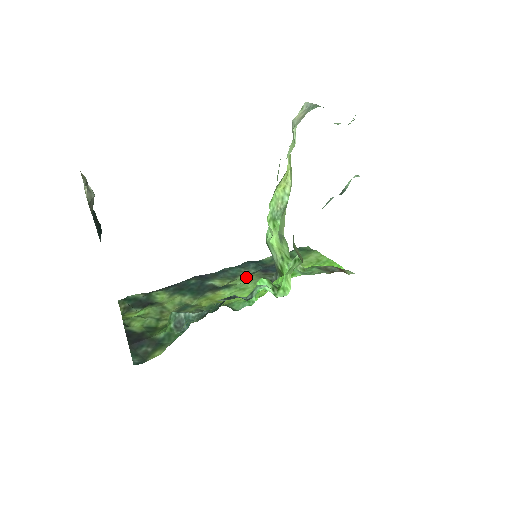
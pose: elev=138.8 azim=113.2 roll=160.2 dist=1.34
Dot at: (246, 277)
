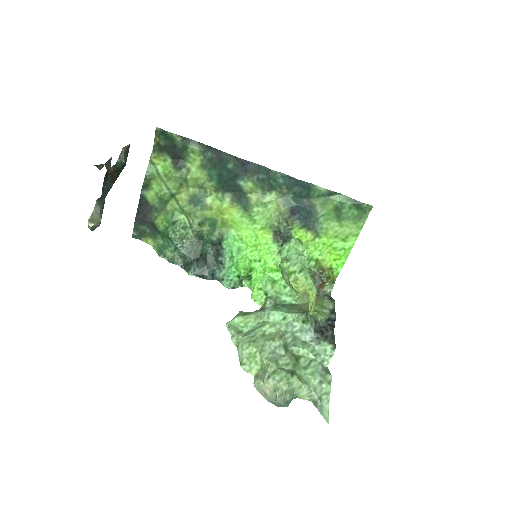
Dot at: (273, 204)
